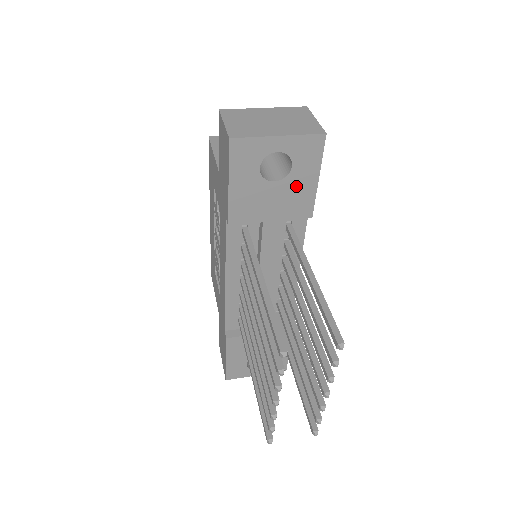
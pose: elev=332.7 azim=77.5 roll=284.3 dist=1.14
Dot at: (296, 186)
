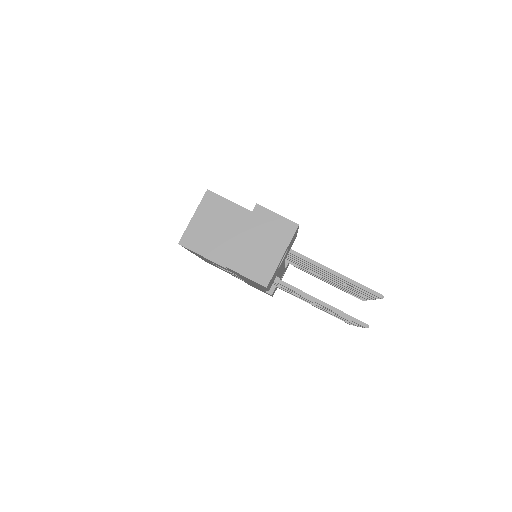
Dot at: (290, 246)
